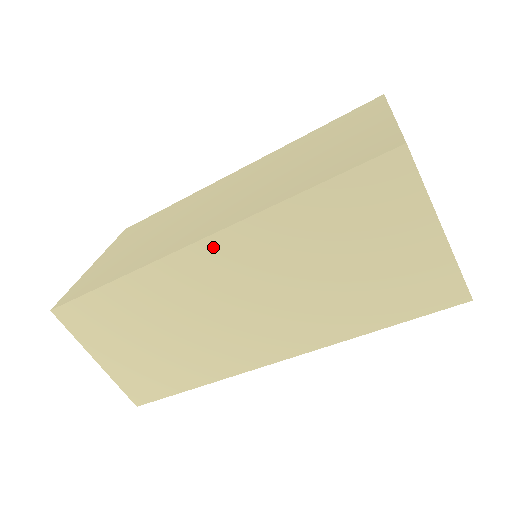
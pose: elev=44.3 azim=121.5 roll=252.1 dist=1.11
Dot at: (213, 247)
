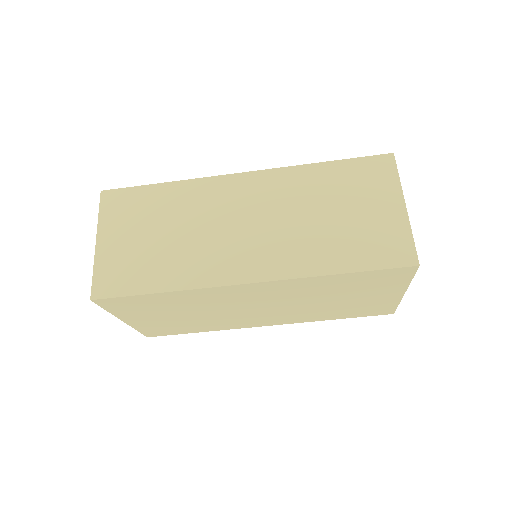
Dot at: (252, 179)
